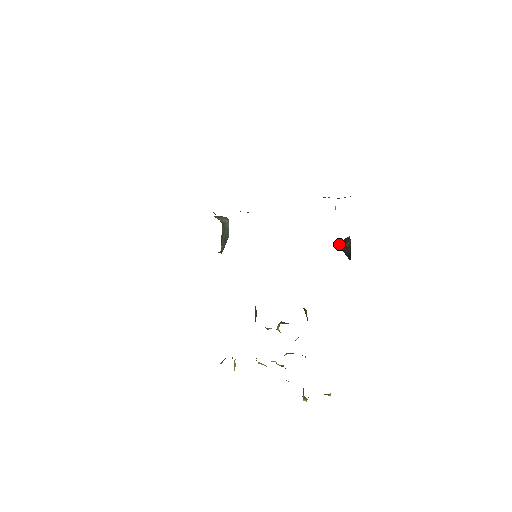
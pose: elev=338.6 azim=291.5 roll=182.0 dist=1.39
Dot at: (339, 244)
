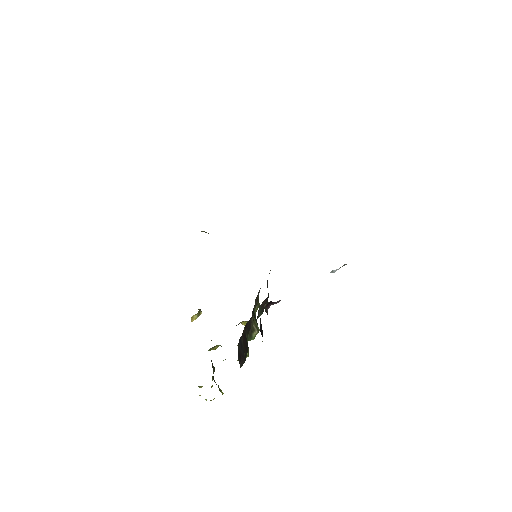
Dot at: occluded
